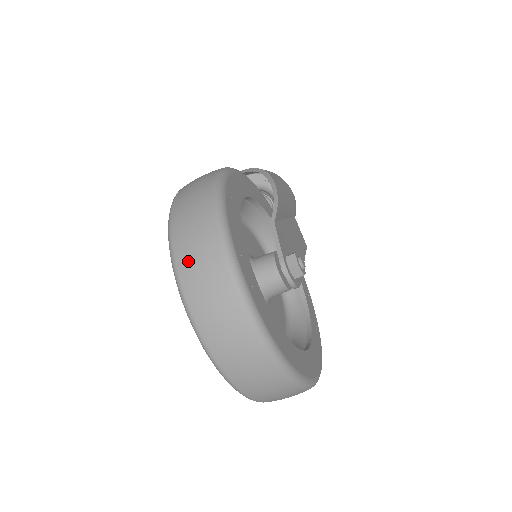
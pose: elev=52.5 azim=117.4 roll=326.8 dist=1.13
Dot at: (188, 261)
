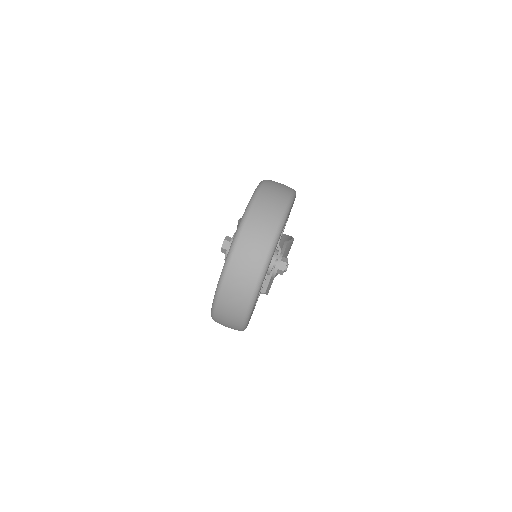
Dot at: (269, 191)
